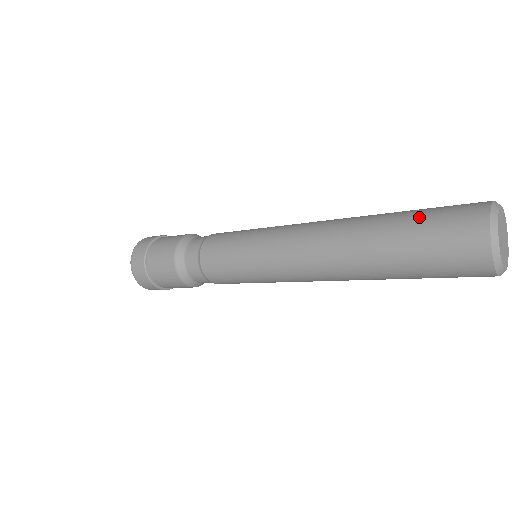
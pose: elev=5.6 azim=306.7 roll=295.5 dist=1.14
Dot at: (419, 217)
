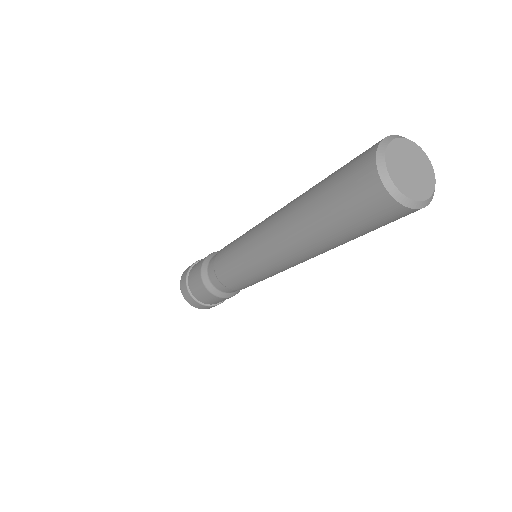
Dot at: (333, 175)
